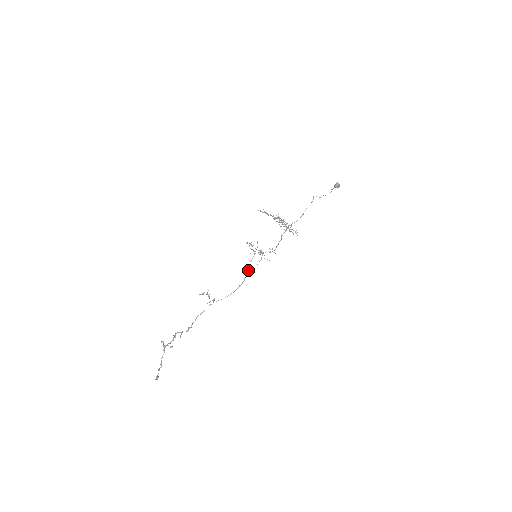
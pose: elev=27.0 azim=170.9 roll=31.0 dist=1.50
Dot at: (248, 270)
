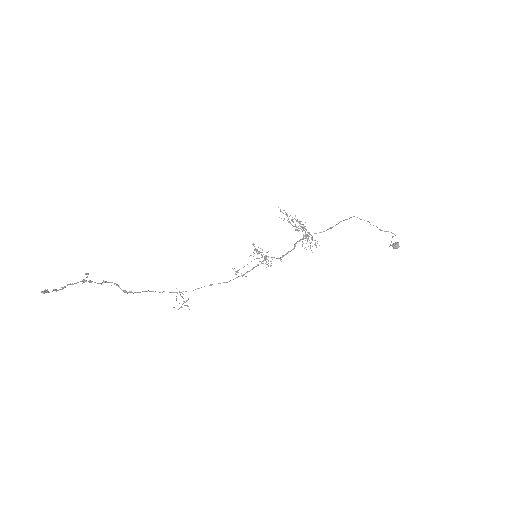
Dot at: (241, 275)
